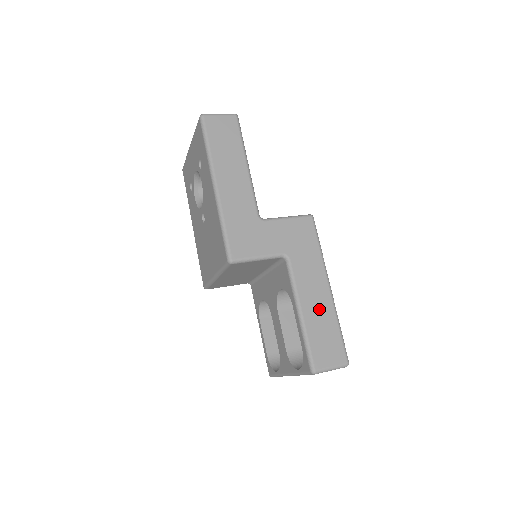
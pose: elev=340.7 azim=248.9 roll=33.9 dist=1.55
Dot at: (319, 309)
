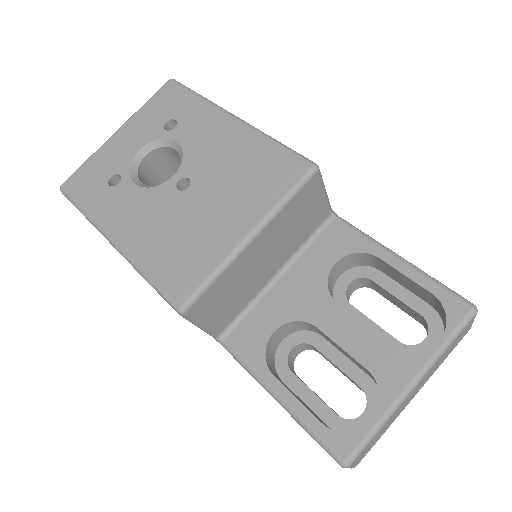
Dot at: occluded
